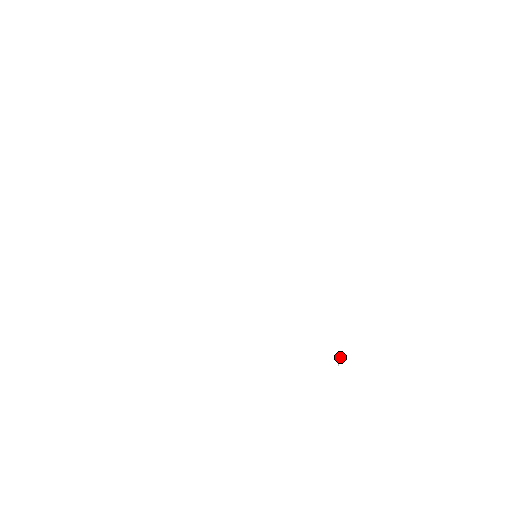
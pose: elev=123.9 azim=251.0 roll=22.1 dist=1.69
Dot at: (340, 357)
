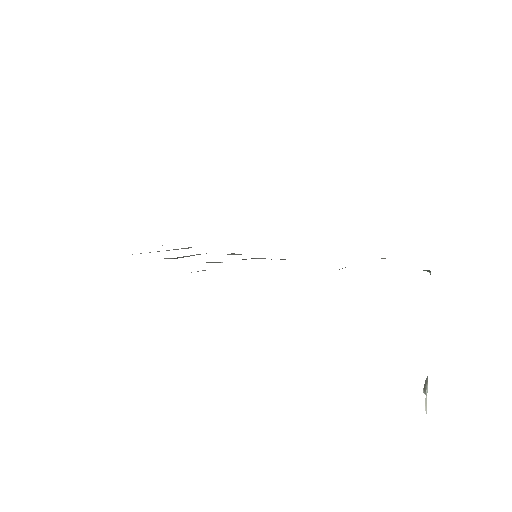
Dot at: (424, 389)
